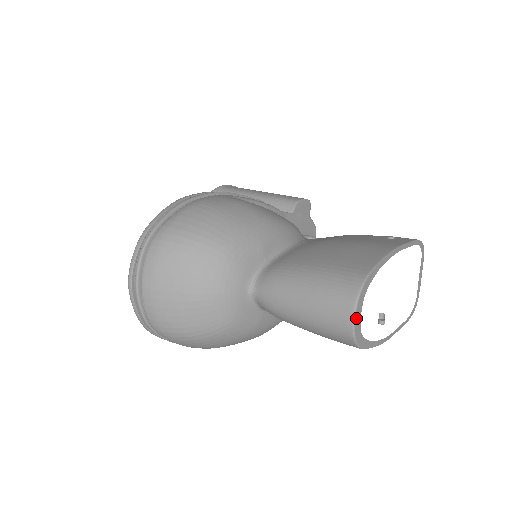
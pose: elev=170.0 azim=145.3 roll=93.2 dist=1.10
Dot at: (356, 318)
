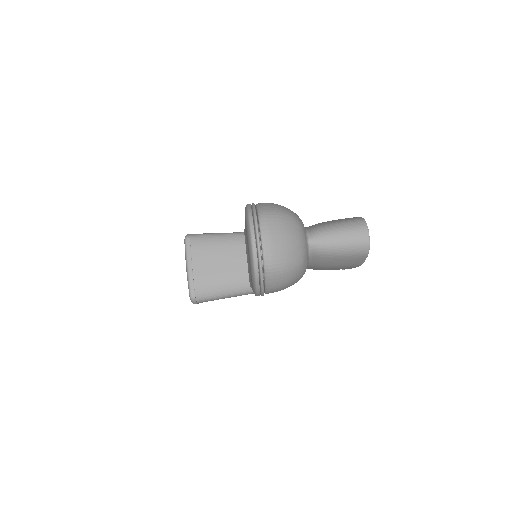
Dot at: occluded
